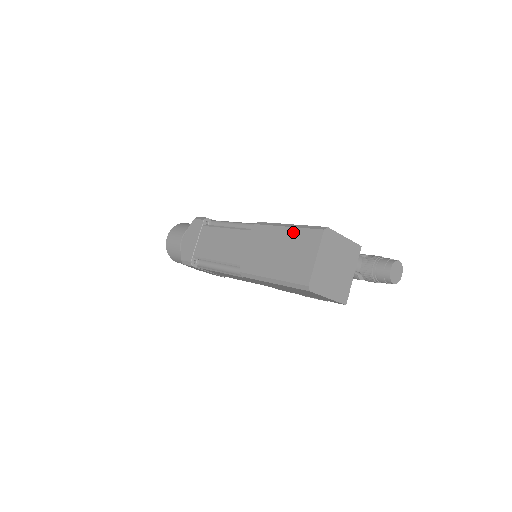
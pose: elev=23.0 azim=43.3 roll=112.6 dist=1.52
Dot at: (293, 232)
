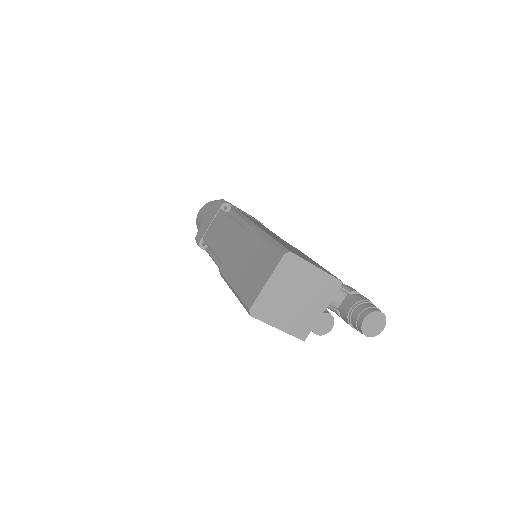
Dot at: (265, 245)
